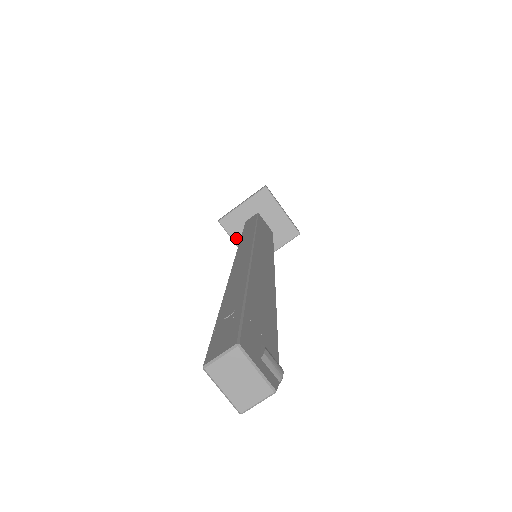
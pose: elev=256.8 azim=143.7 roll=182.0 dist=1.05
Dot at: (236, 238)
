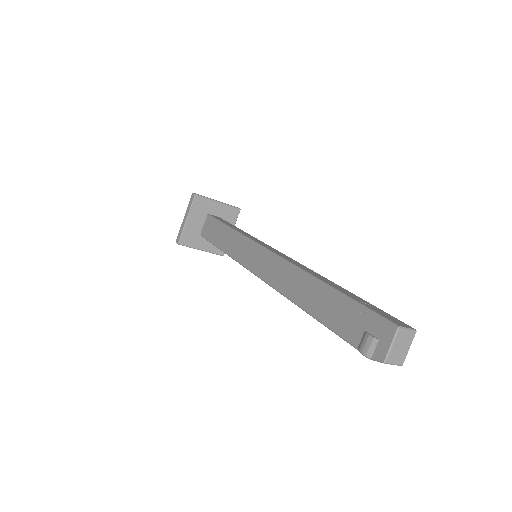
Dot at: (192, 216)
